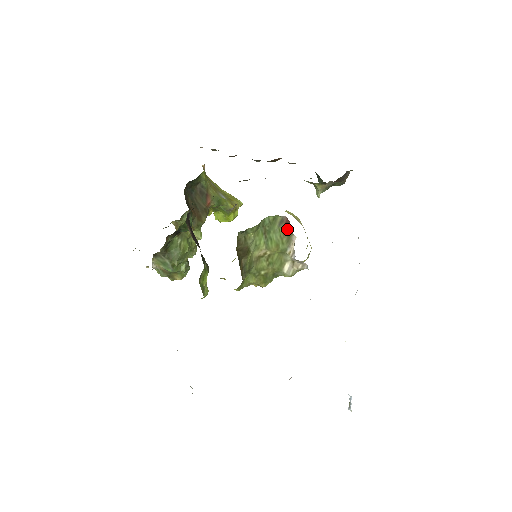
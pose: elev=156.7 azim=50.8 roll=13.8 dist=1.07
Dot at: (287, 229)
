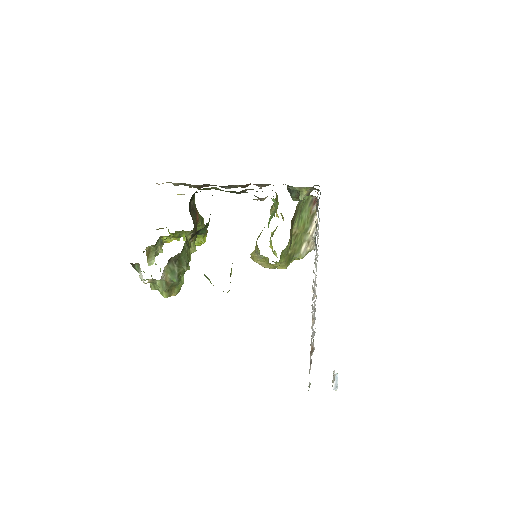
Dot at: (314, 208)
